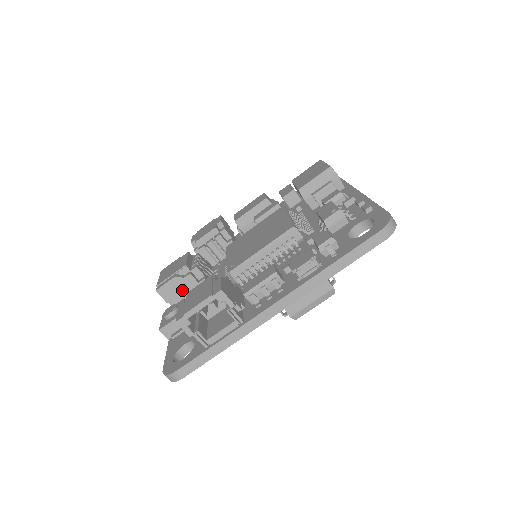
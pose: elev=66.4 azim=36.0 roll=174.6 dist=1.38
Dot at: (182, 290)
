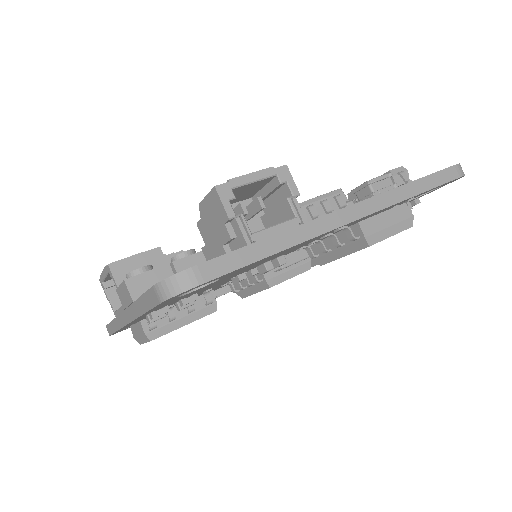
Dot at: occluded
